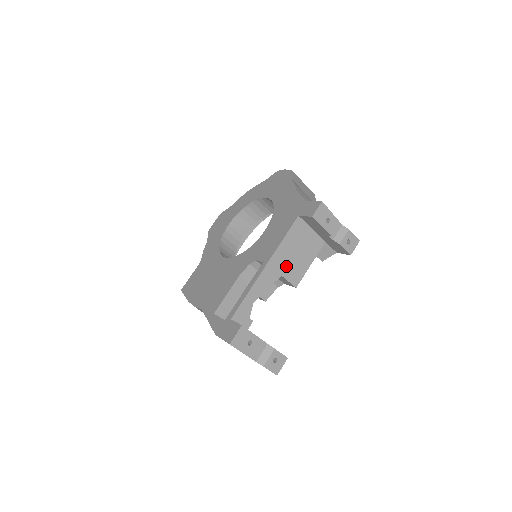
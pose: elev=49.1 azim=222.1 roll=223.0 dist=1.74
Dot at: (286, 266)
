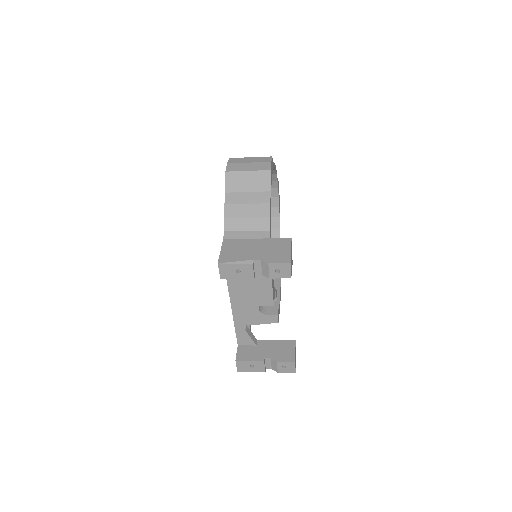
Dot at: (249, 298)
